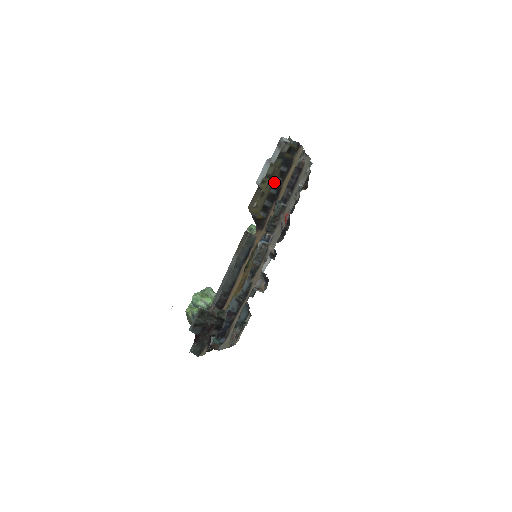
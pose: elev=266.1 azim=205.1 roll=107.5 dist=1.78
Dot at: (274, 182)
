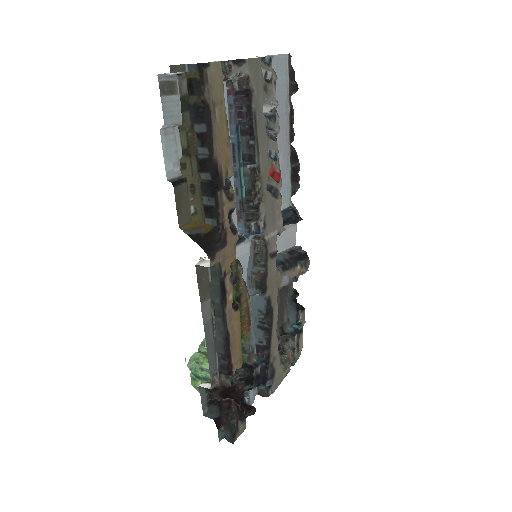
Dot at: (198, 159)
